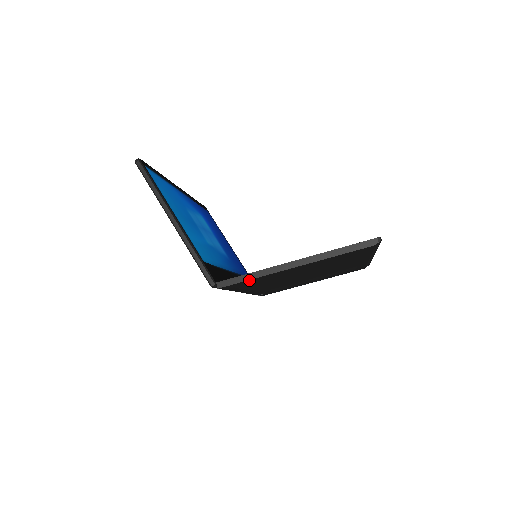
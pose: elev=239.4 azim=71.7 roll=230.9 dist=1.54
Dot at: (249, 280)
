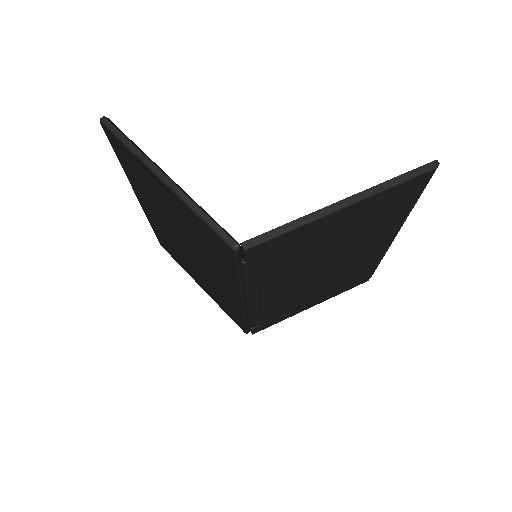
Dot at: (285, 235)
